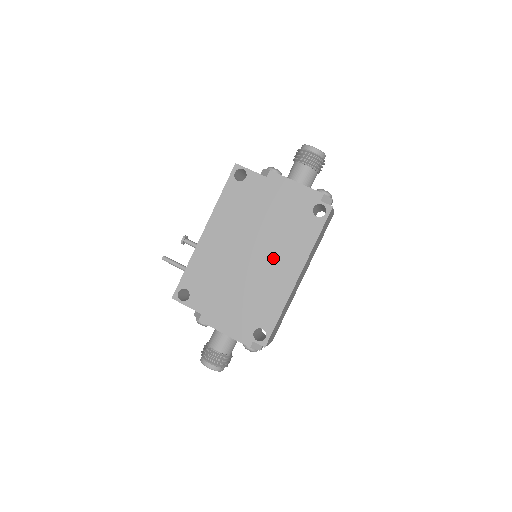
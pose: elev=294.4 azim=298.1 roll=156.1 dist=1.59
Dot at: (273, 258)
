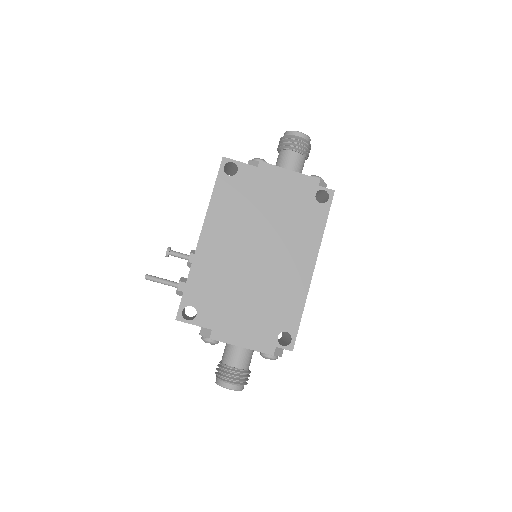
Dot at: (283, 254)
